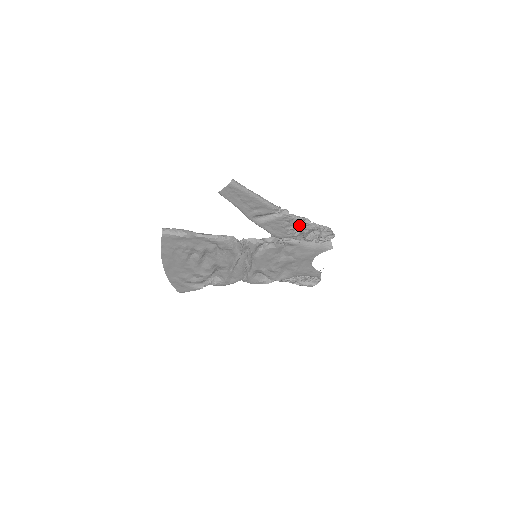
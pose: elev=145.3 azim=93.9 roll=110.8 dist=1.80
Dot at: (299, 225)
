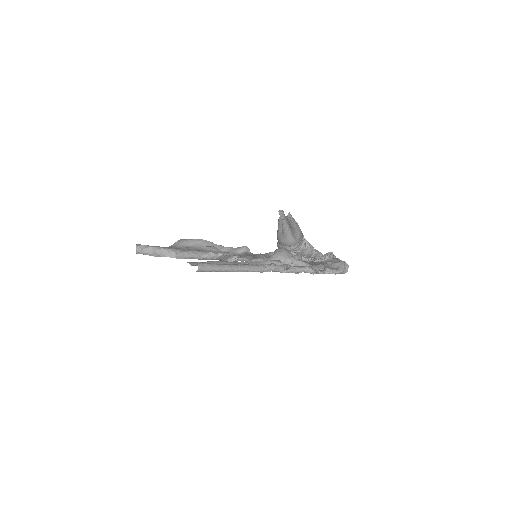
Dot at: occluded
